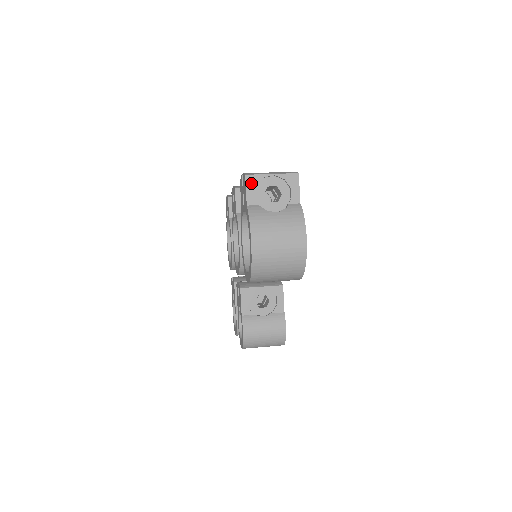
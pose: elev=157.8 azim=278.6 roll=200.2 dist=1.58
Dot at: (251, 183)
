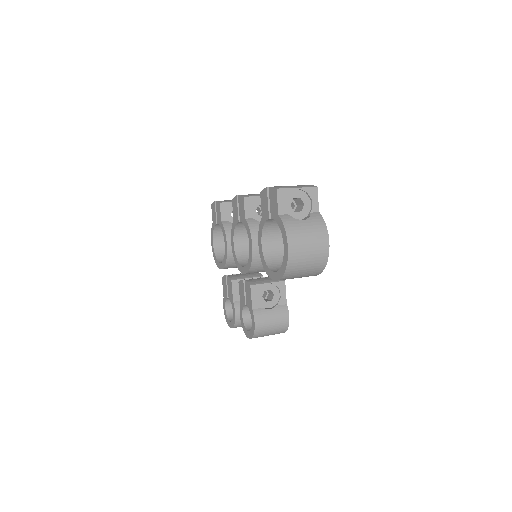
Dot at: (281, 196)
